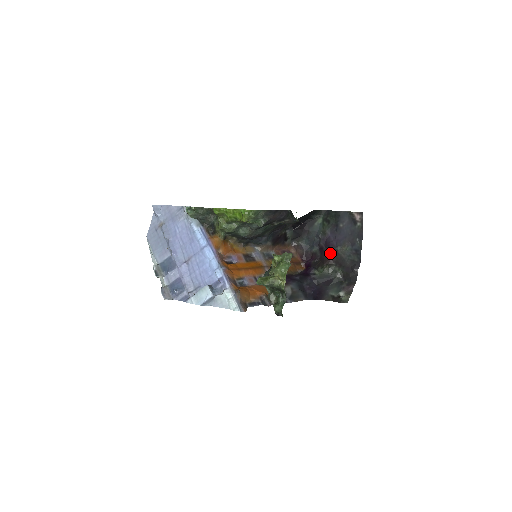
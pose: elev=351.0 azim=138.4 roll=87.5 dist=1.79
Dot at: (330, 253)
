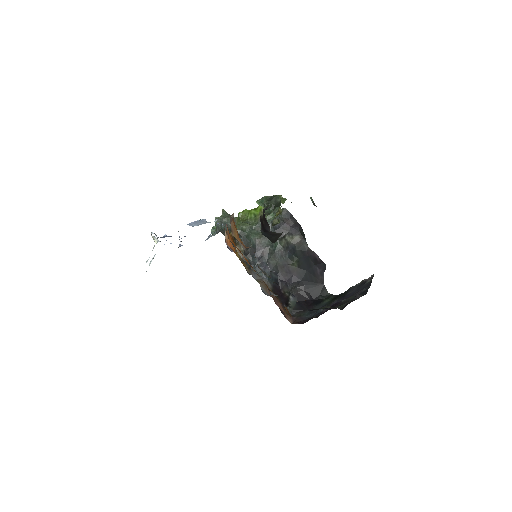
Dot at: (332, 306)
